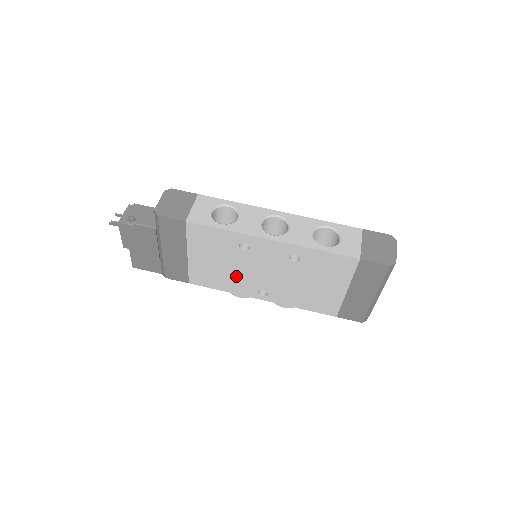
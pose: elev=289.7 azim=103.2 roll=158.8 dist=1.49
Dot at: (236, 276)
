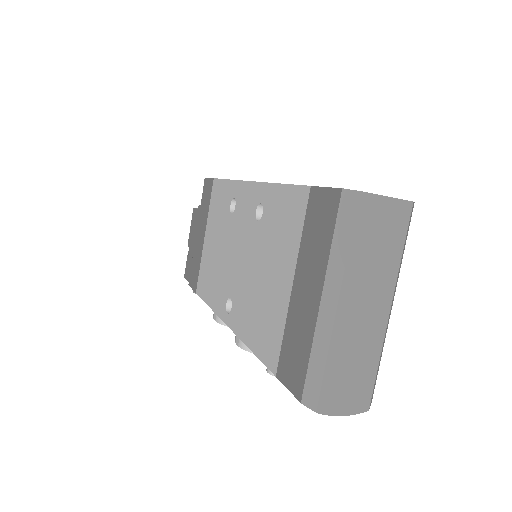
Dot at: (220, 270)
